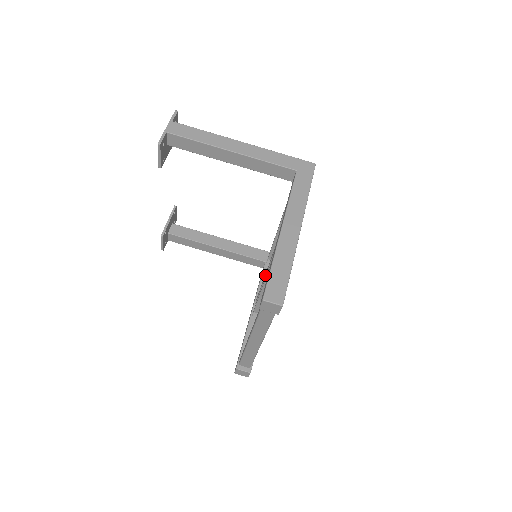
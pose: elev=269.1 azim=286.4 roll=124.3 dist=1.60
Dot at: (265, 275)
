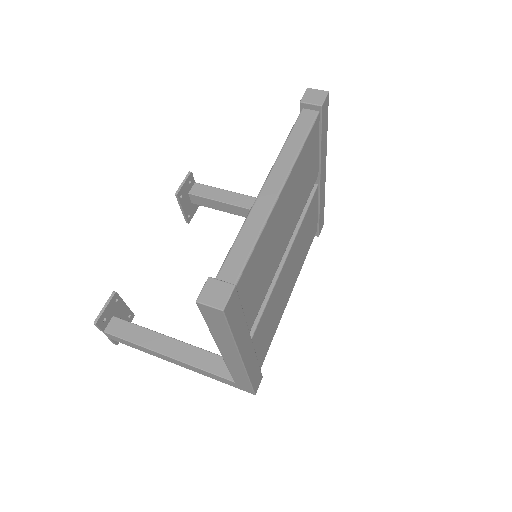
Dot at: occluded
